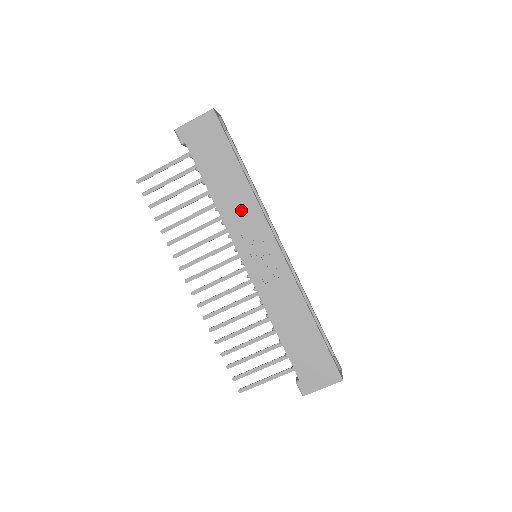
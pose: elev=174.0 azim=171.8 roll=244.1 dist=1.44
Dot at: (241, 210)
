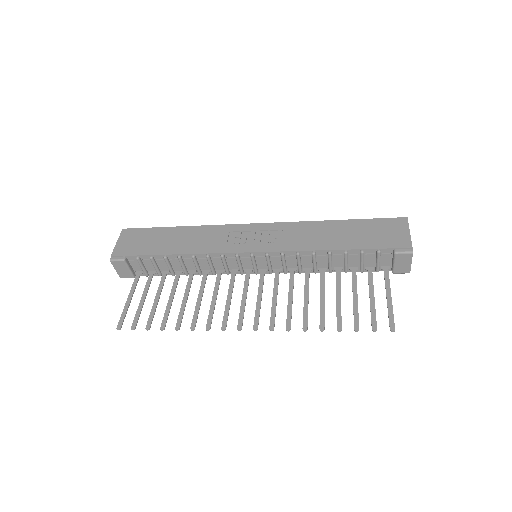
Dot at: (208, 238)
